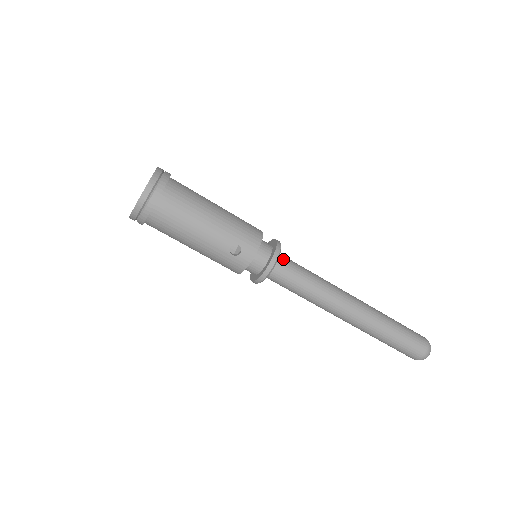
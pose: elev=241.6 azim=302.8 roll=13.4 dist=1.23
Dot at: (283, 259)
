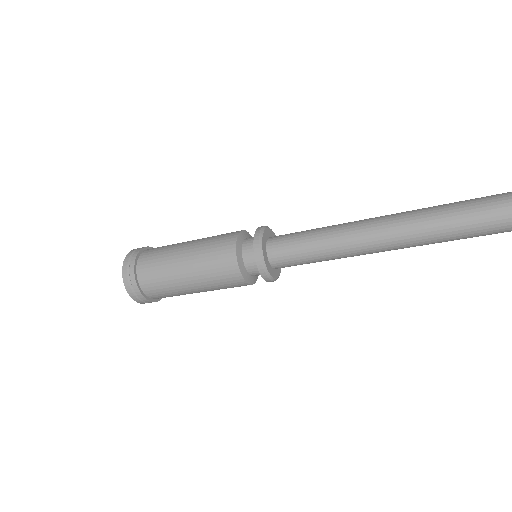
Dot at: (278, 262)
